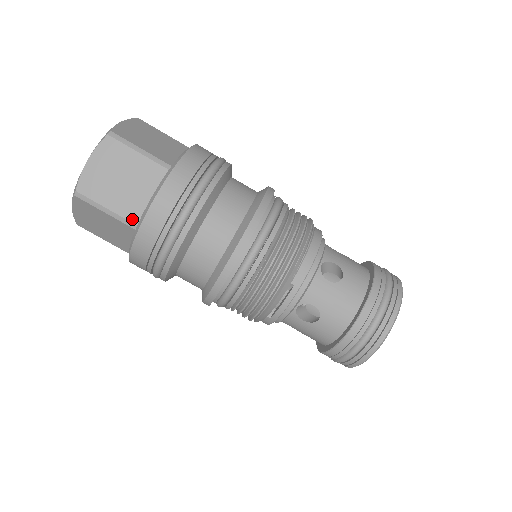
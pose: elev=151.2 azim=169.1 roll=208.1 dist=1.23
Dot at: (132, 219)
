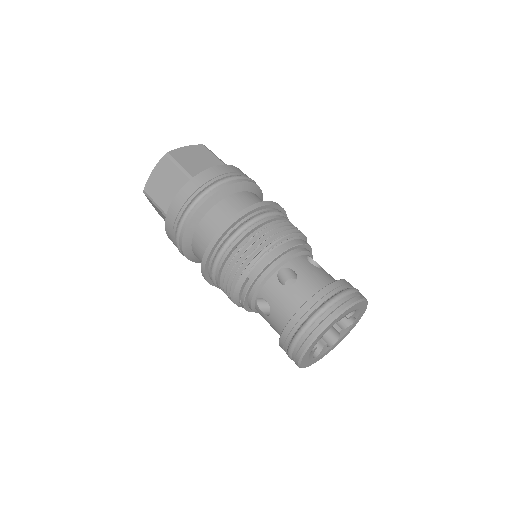
Dot at: (166, 212)
